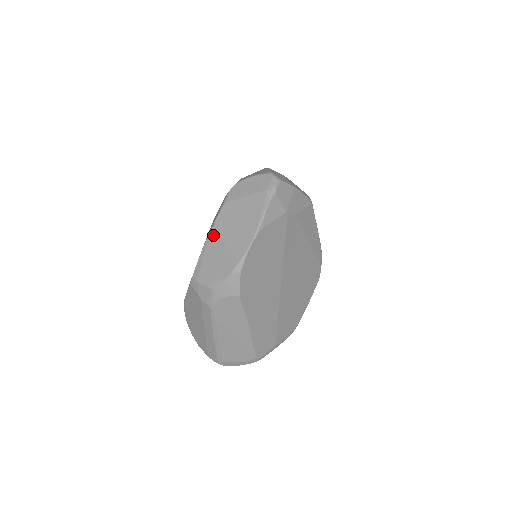
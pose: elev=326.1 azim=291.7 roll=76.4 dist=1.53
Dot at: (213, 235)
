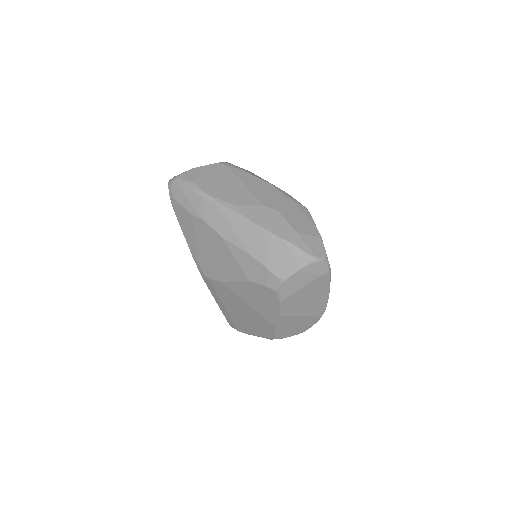
Dot at: (284, 319)
